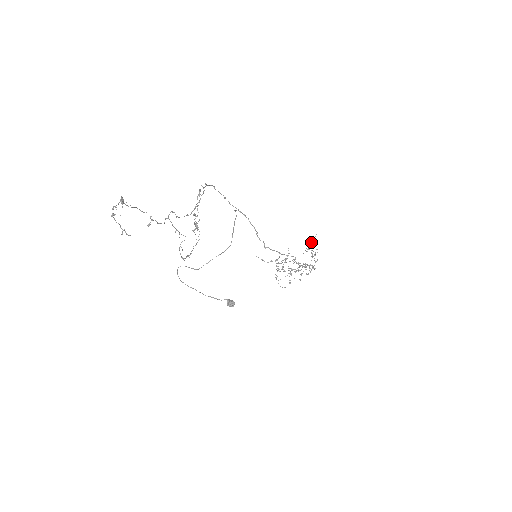
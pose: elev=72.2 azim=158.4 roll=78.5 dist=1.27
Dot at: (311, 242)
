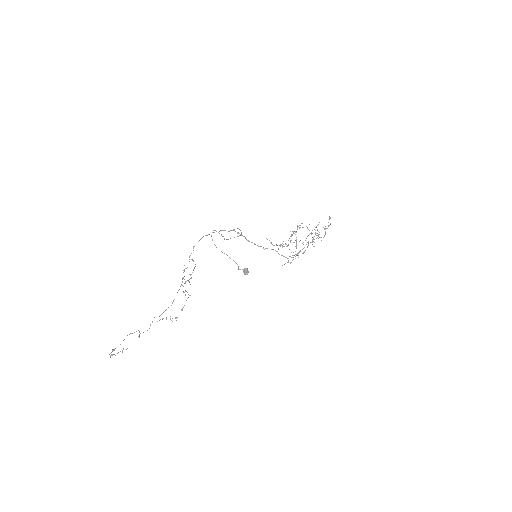
Dot at: (315, 227)
